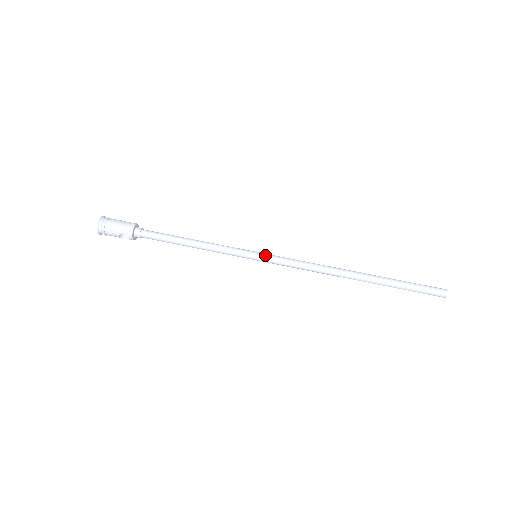
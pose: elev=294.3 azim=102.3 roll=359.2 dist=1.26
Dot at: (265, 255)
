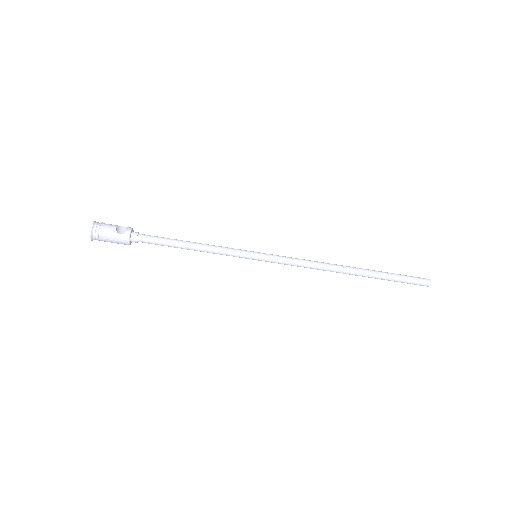
Dot at: (265, 260)
